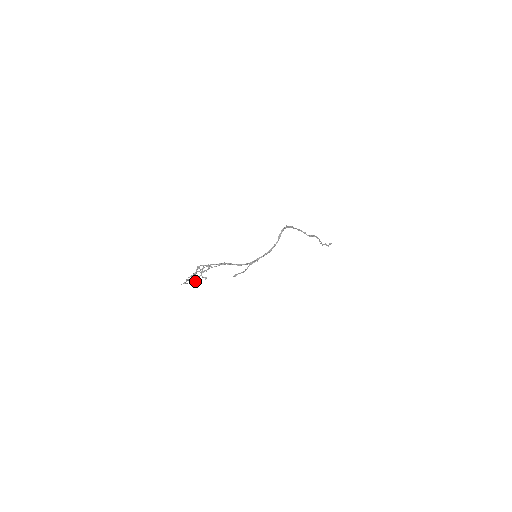
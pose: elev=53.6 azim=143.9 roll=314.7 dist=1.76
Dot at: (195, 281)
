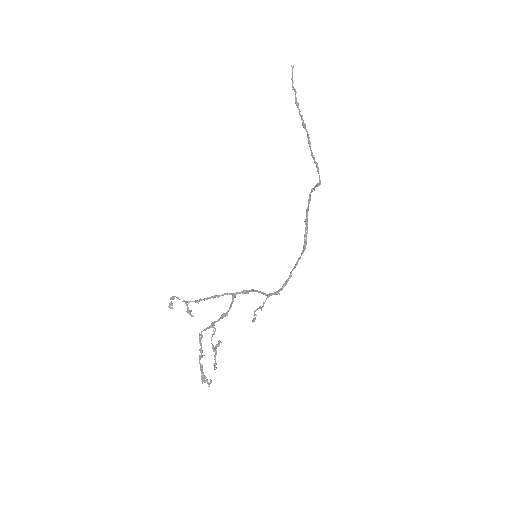
Dot at: (216, 368)
